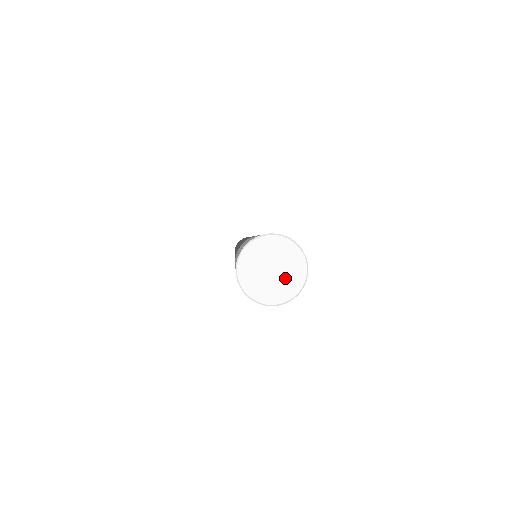
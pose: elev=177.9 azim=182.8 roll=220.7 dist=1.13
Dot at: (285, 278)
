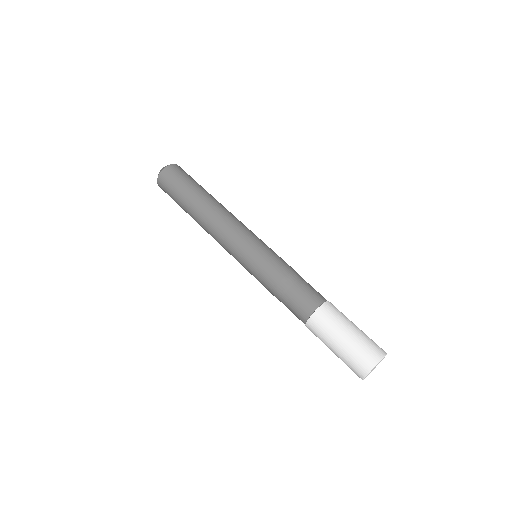
Dot at: occluded
